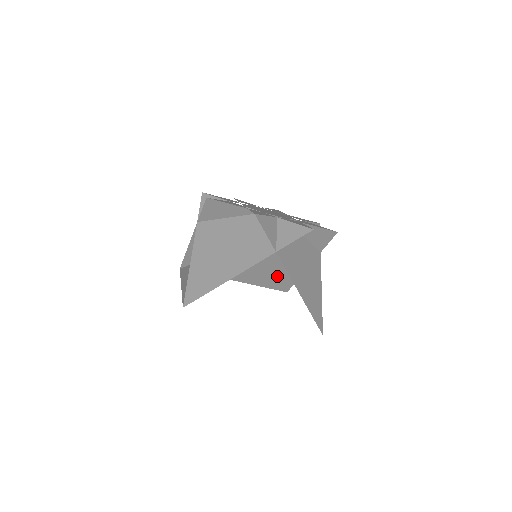
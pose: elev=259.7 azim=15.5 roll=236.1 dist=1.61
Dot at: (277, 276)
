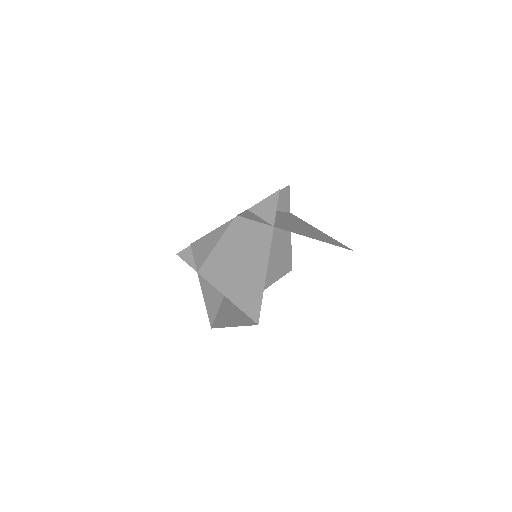
Dot at: (277, 263)
